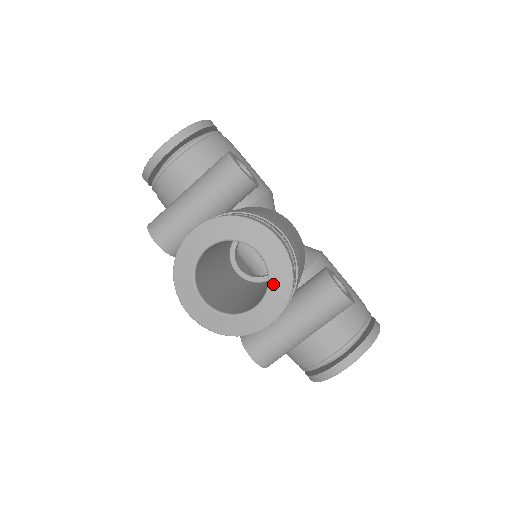
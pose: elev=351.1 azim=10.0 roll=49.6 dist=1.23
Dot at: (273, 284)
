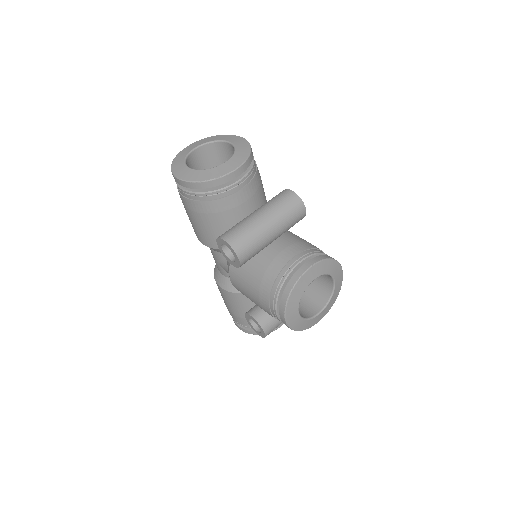
Dot at: (332, 298)
